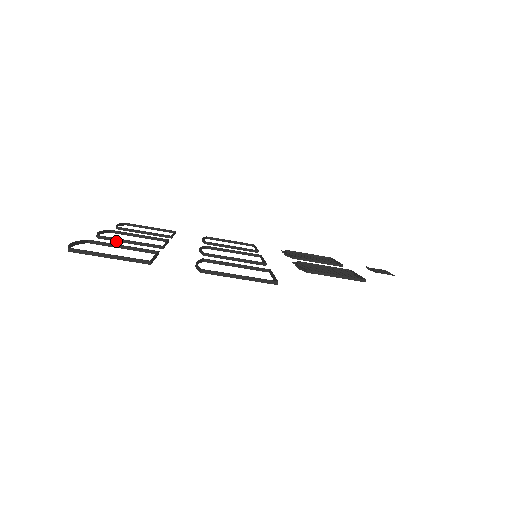
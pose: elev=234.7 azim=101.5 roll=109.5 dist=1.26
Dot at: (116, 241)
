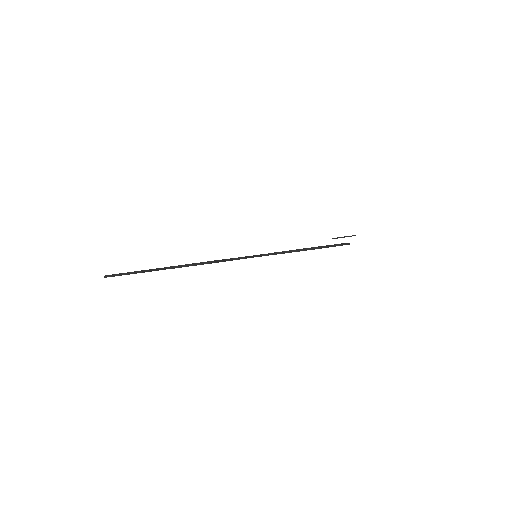
Dot at: occluded
